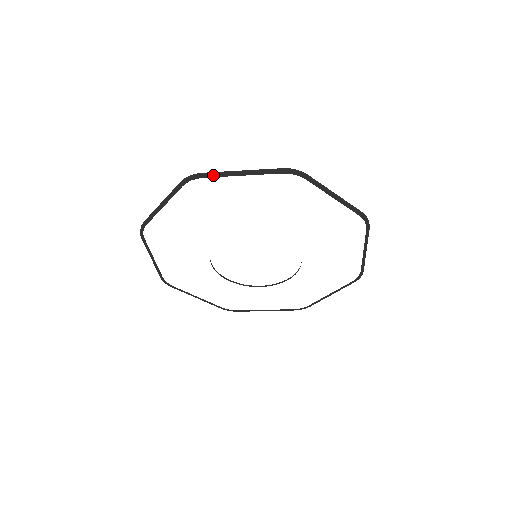
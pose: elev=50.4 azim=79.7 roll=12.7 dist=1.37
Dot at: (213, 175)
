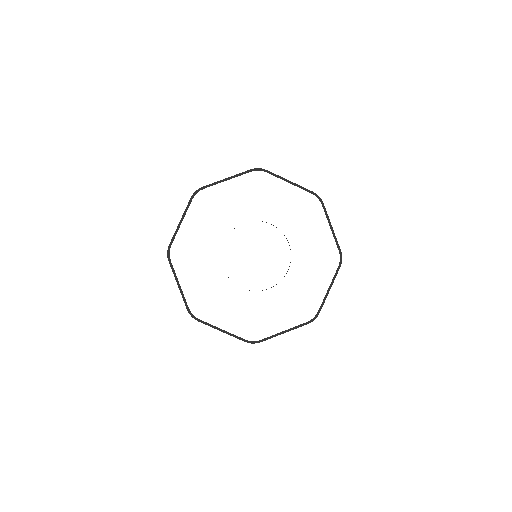
Dot at: (173, 238)
